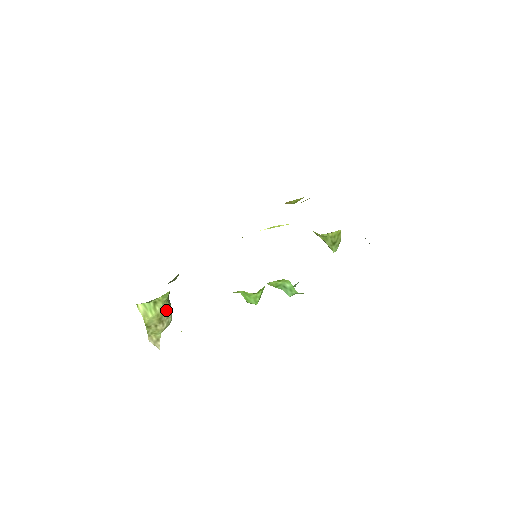
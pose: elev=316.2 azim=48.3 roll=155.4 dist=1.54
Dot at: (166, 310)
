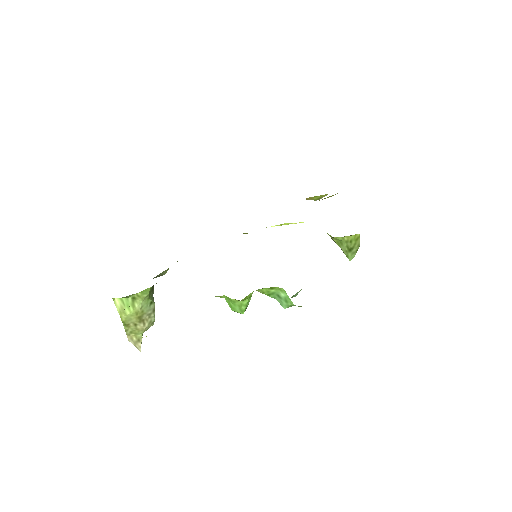
Dot at: (148, 308)
